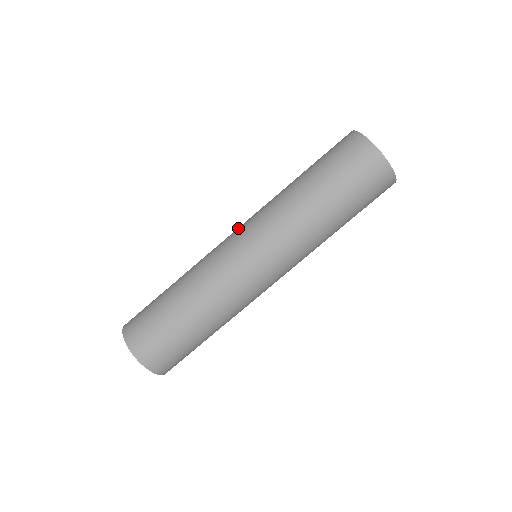
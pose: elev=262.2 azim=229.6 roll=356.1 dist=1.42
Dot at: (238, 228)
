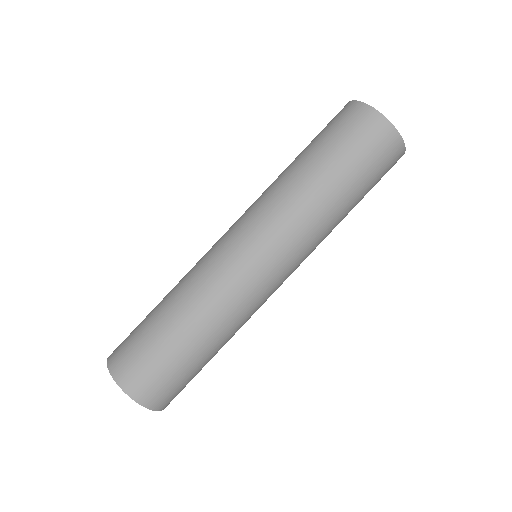
Dot at: (239, 231)
